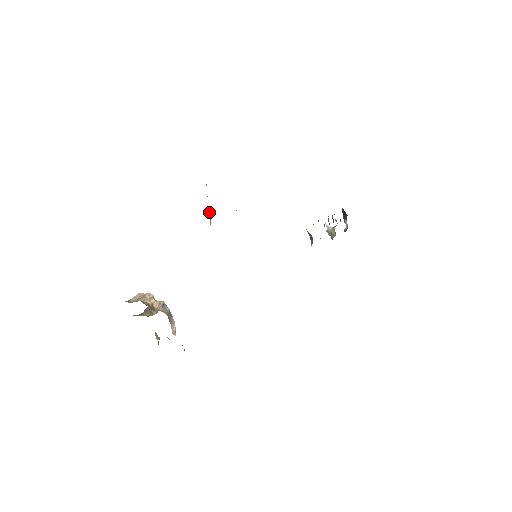
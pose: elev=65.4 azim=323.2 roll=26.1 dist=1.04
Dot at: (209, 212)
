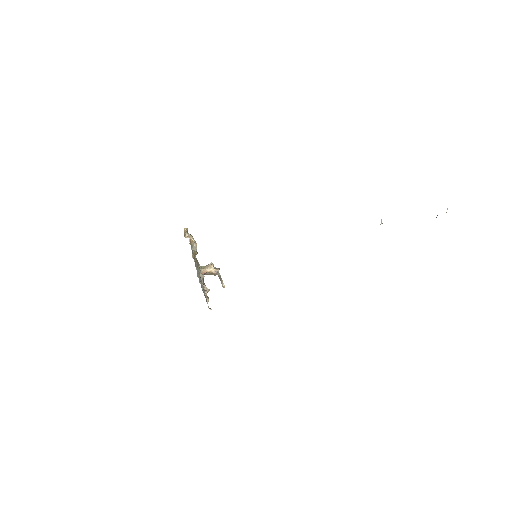
Dot at: occluded
